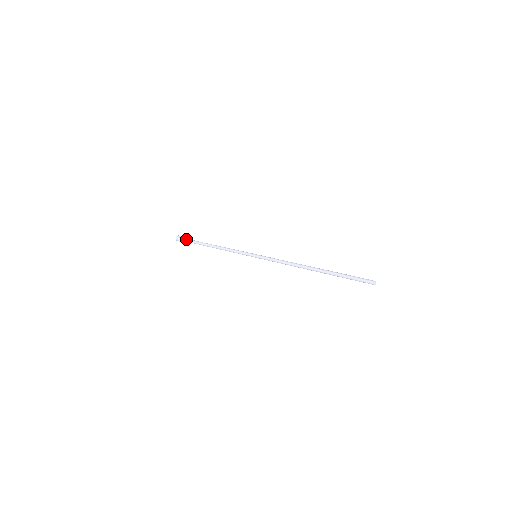
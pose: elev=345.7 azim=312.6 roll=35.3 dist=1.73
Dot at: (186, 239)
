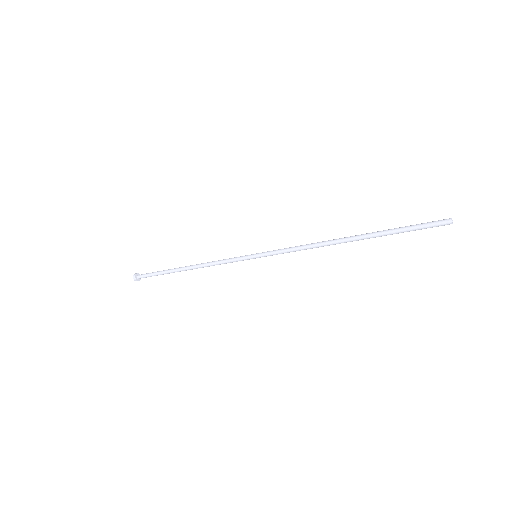
Dot at: (148, 273)
